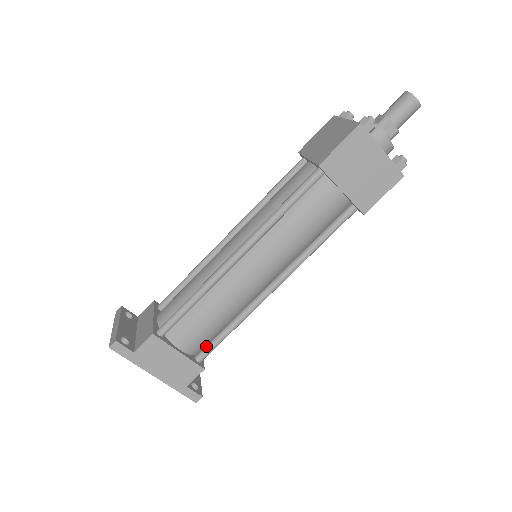
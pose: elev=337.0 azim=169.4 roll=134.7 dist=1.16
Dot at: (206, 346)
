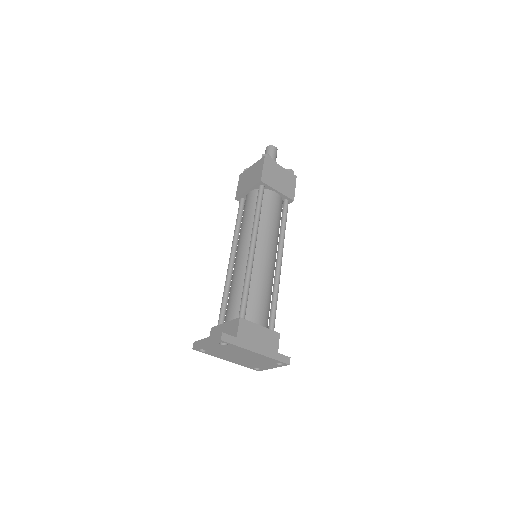
Dot at: (270, 319)
